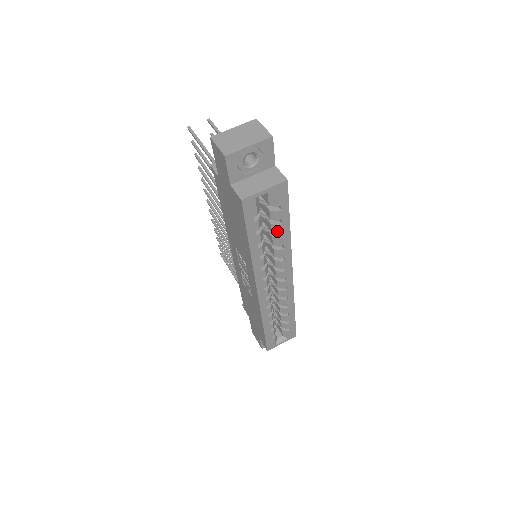
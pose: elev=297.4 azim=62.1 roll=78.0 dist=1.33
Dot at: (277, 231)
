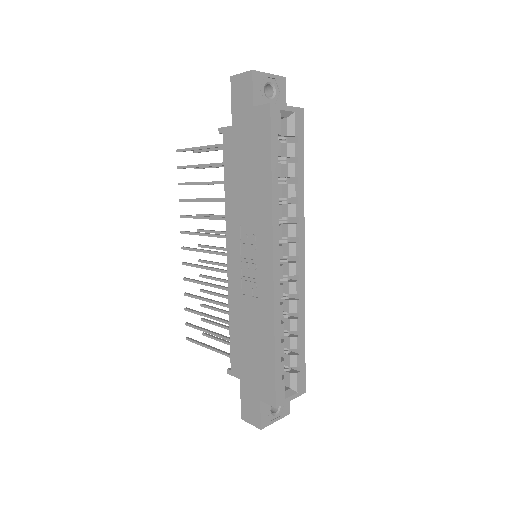
Dot at: (293, 173)
